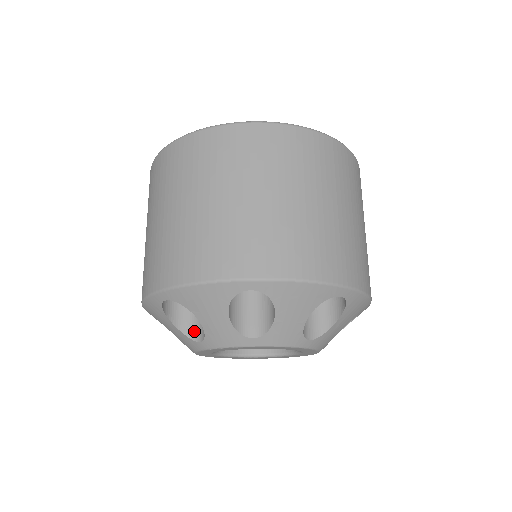
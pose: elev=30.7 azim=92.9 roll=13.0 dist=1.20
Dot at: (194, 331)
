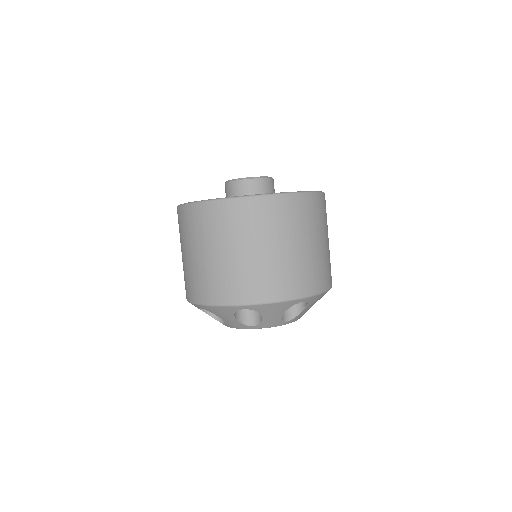
Dot at: (246, 319)
